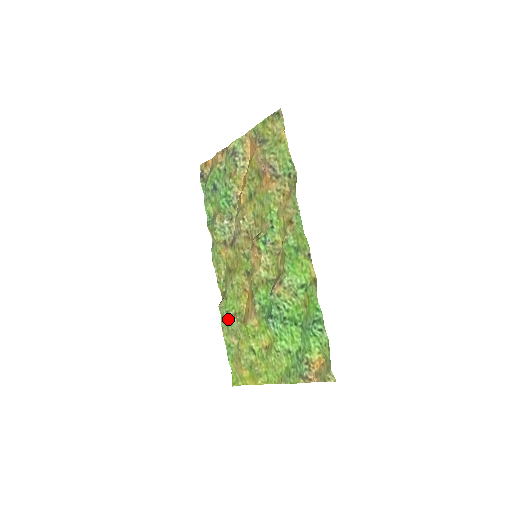
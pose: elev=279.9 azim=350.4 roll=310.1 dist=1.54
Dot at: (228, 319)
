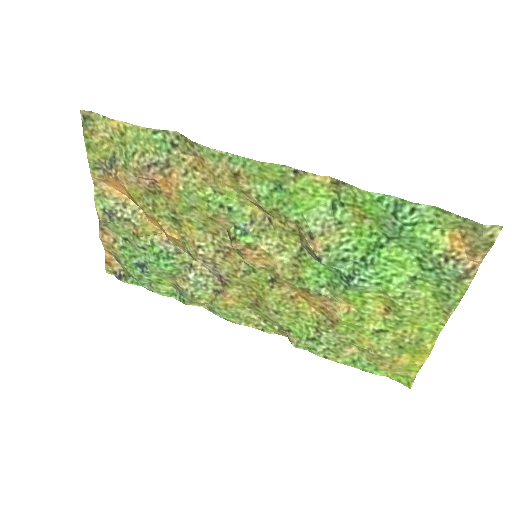
Dot at: (318, 343)
